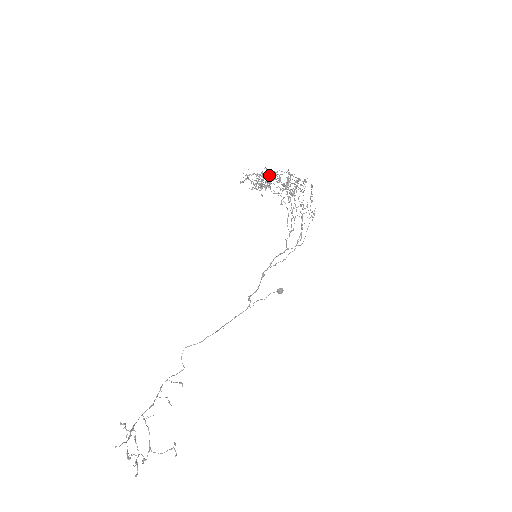
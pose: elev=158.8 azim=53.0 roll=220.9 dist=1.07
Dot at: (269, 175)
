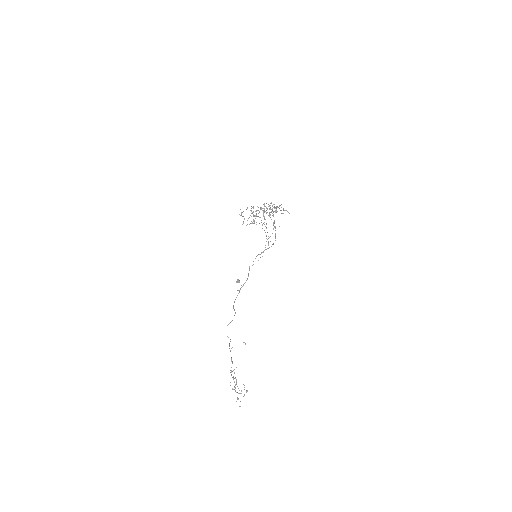
Dot at: (261, 207)
